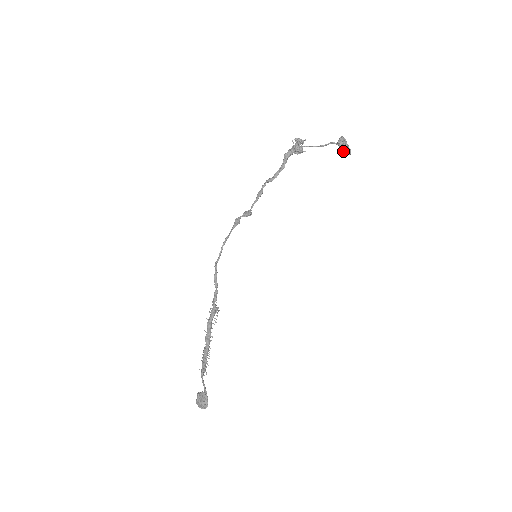
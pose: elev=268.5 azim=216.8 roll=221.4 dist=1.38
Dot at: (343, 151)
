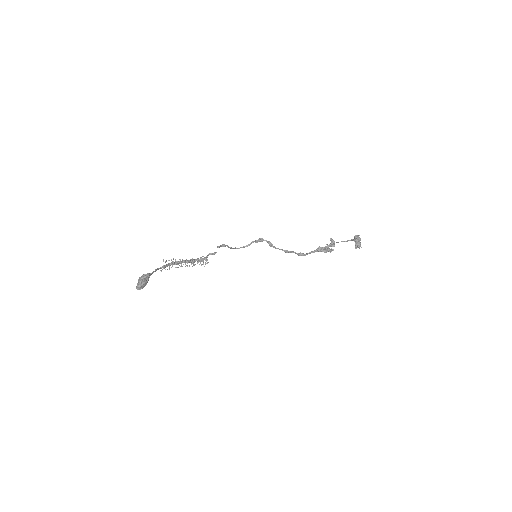
Dot at: (355, 243)
